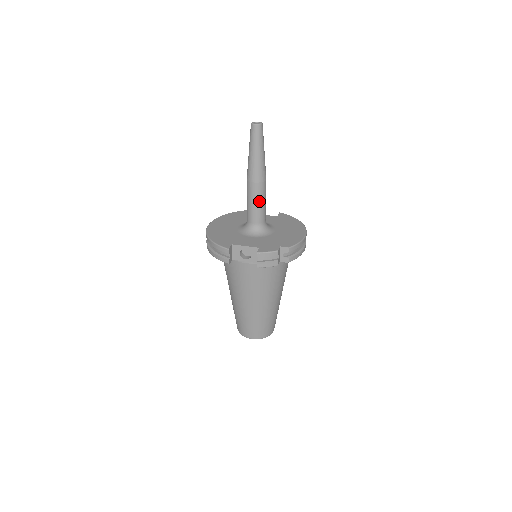
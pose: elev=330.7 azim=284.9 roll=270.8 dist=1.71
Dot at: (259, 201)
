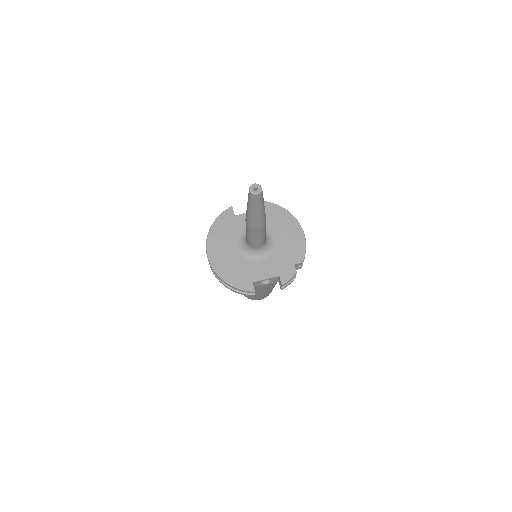
Dot at: (263, 235)
